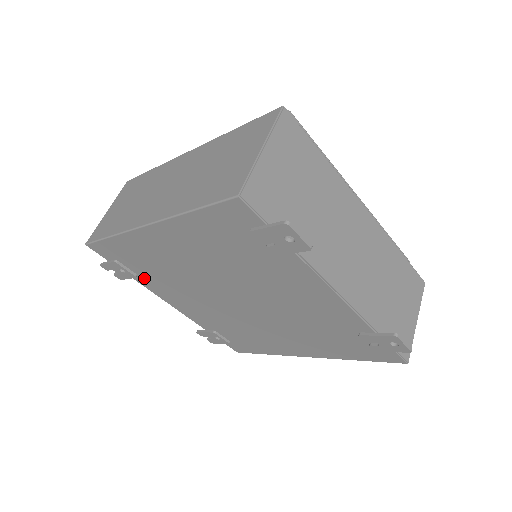
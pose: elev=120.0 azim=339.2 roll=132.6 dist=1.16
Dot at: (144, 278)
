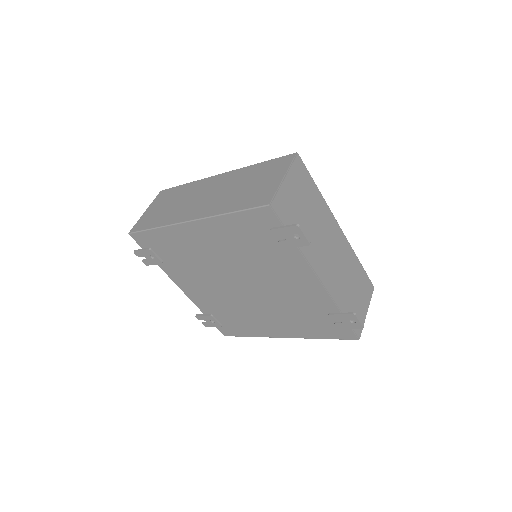
Dot at: (168, 265)
